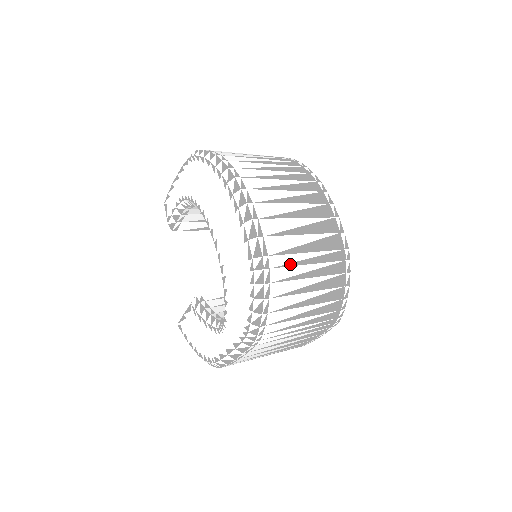
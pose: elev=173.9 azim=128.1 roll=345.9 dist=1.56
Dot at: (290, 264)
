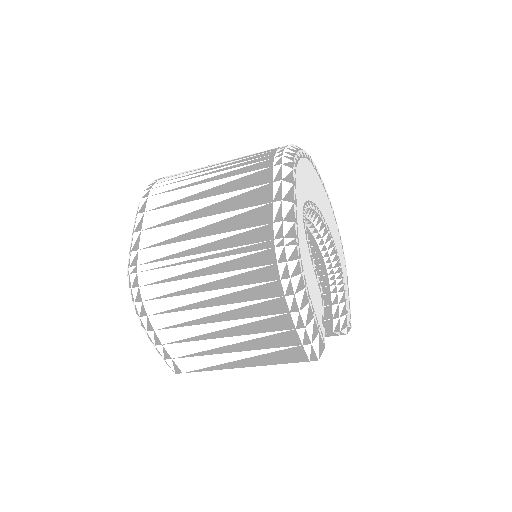
Dot at: occluded
